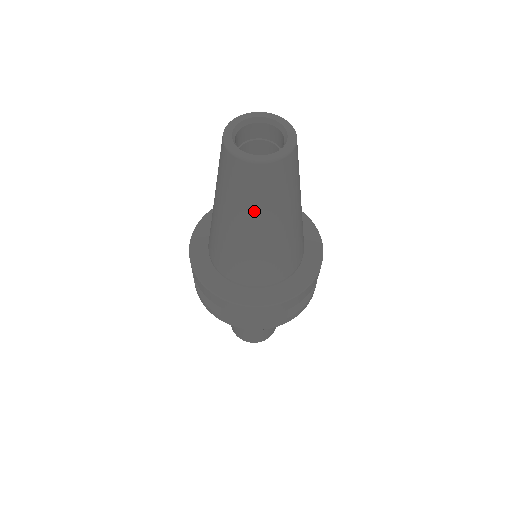
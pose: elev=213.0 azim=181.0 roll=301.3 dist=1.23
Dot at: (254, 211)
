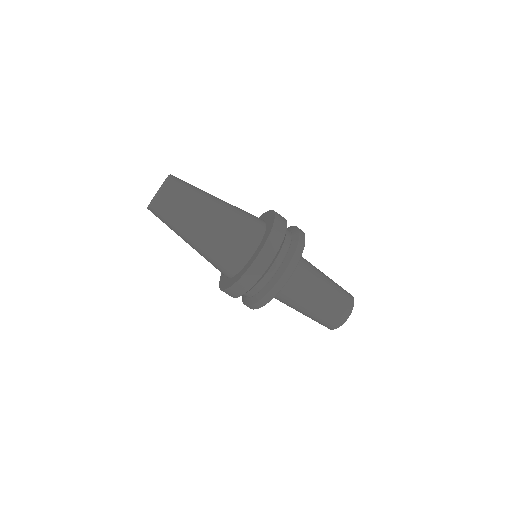
Dot at: (188, 214)
